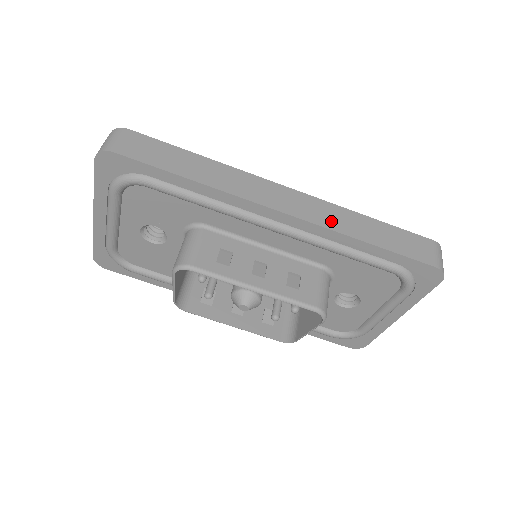
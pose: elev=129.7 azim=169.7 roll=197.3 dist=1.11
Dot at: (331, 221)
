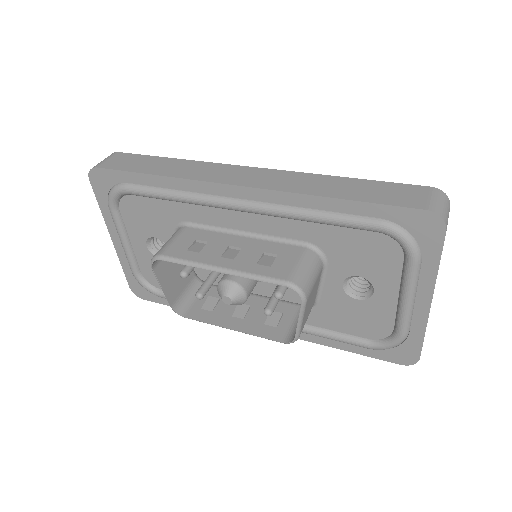
Dot at: (292, 185)
